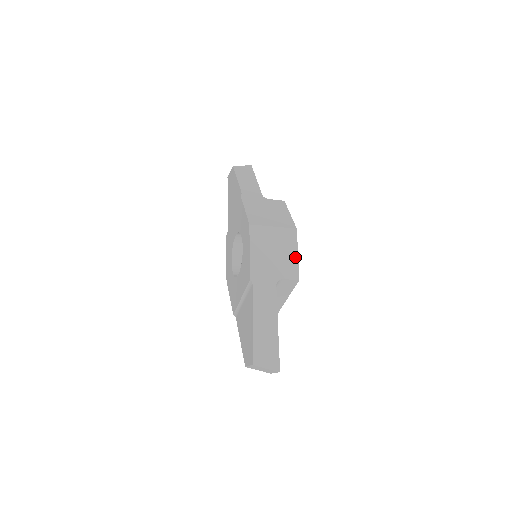
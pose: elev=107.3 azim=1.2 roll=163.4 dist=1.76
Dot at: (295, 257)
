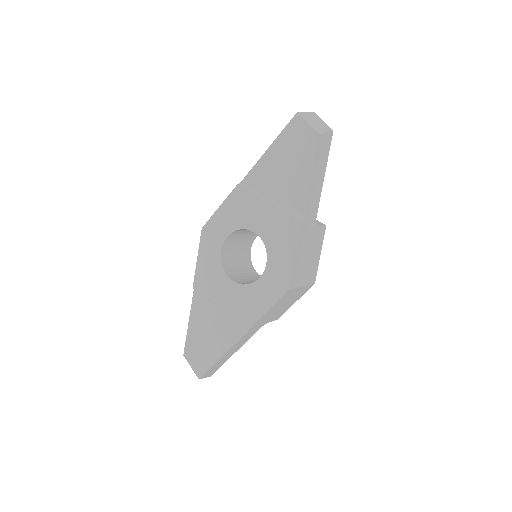
Dot at: occluded
